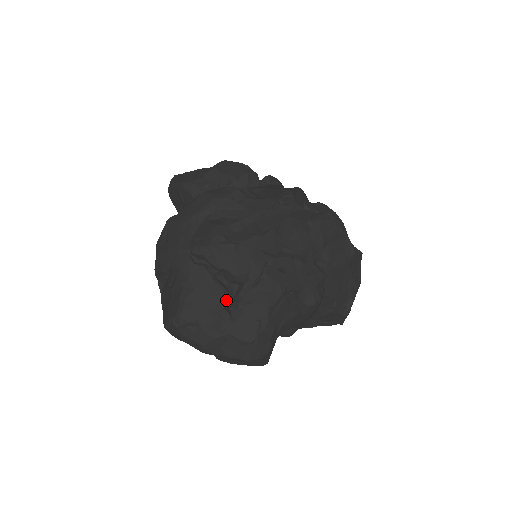
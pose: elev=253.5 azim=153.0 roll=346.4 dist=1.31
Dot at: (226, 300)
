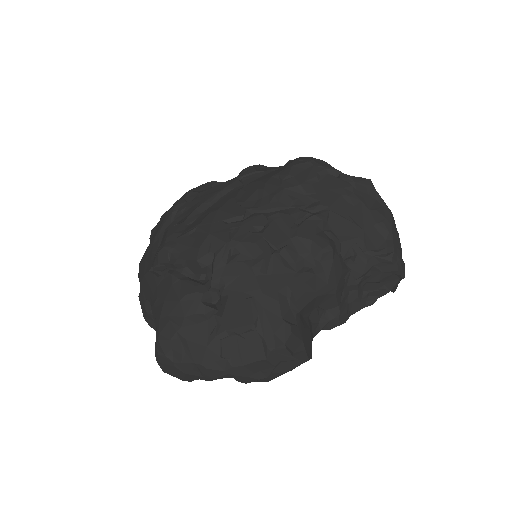
Dot at: (200, 293)
